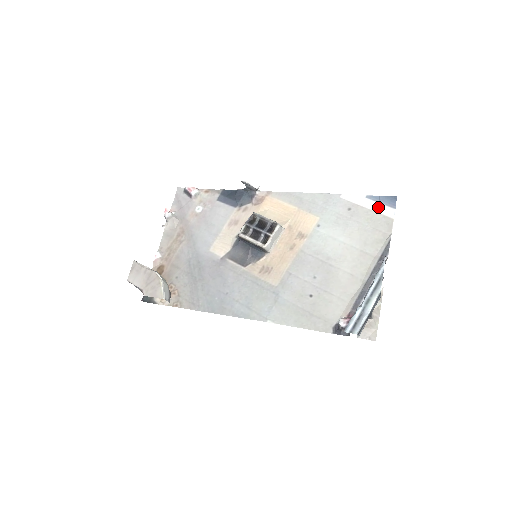
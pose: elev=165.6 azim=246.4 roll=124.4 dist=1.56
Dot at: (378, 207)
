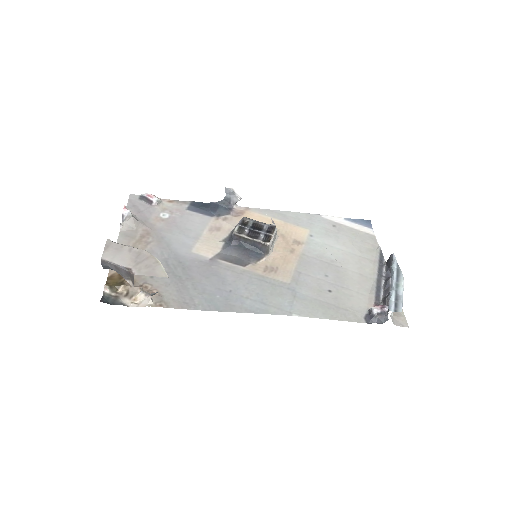
Dot at: (358, 227)
